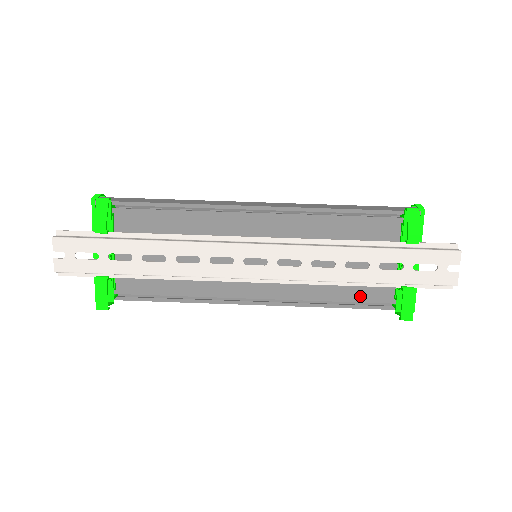
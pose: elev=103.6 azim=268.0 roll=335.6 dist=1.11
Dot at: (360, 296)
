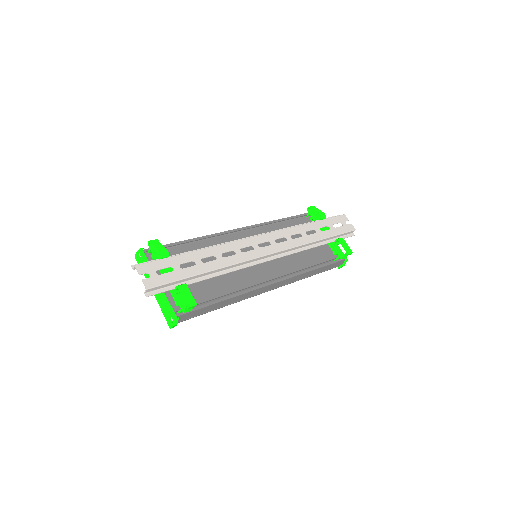
Dot at: (320, 259)
